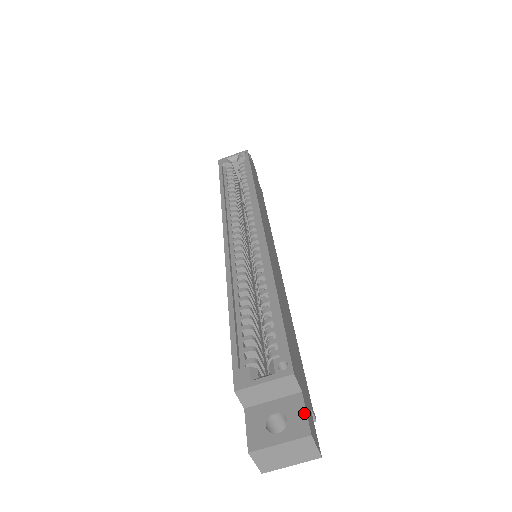
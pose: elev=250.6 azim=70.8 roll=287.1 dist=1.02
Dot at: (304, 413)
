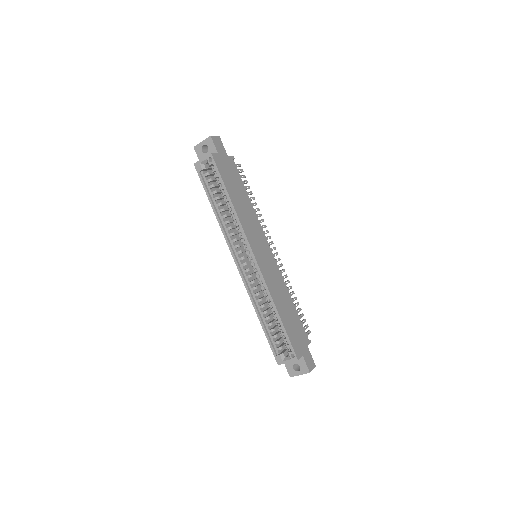
Dot at: (305, 365)
